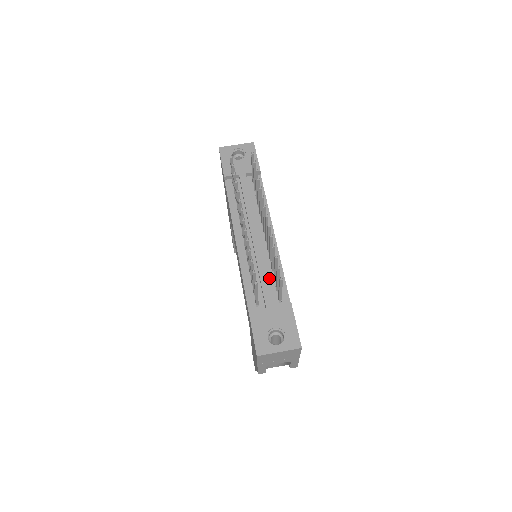
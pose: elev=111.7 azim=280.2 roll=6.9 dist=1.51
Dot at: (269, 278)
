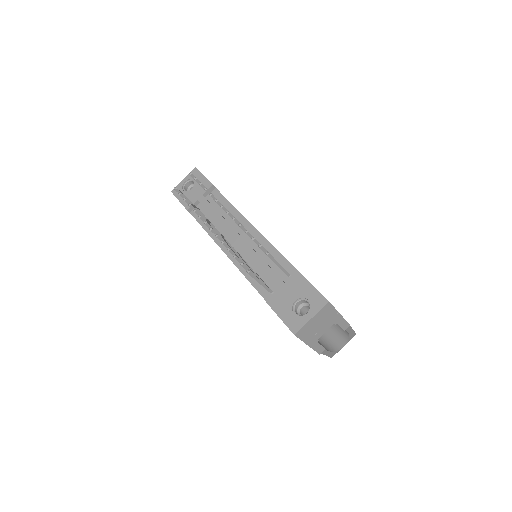
Dot at: (269, 264)
